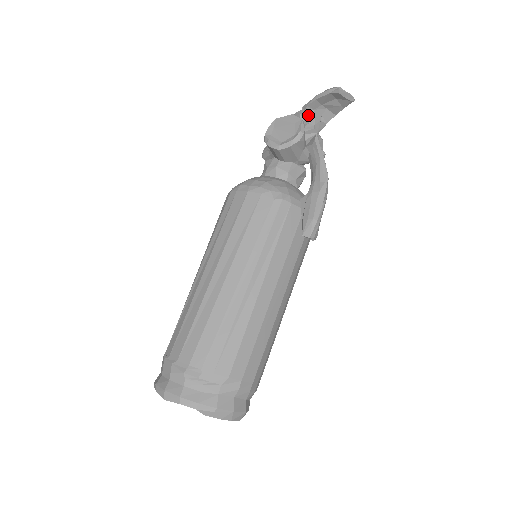
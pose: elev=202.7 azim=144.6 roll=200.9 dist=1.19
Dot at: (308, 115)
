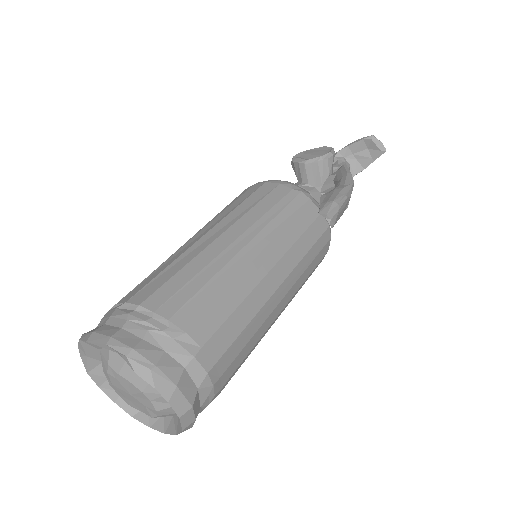
Dot at: (338, 159)
